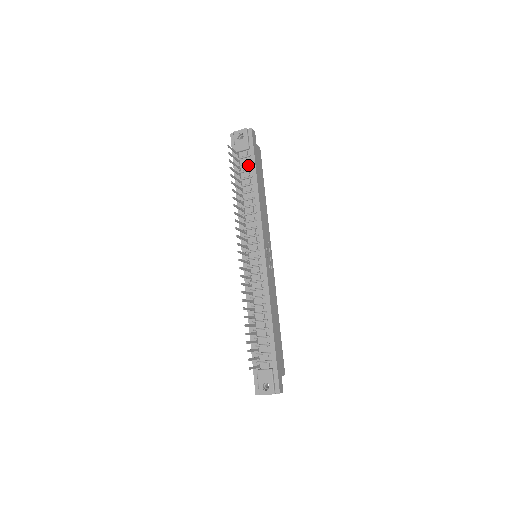
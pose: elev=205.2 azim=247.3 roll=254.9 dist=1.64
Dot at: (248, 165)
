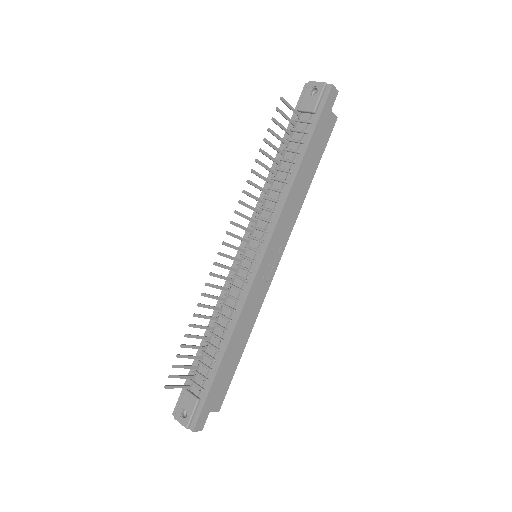
Dot at: (302, 135)
